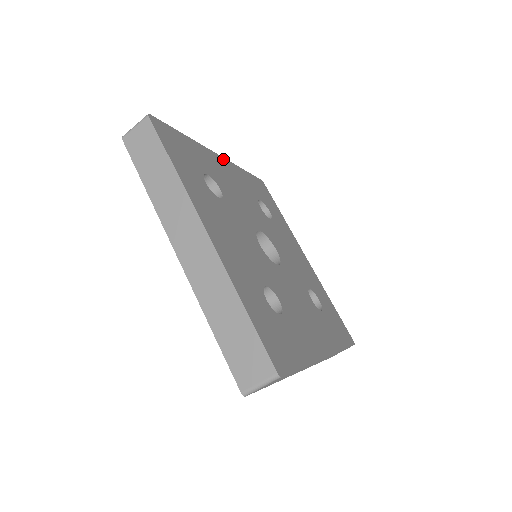
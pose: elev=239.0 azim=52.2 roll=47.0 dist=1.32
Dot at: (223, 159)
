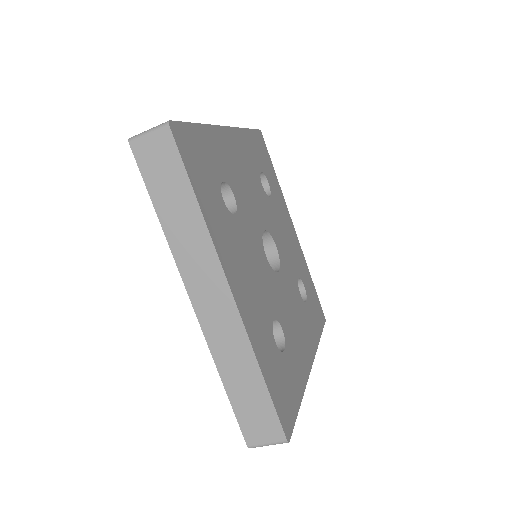
Dot at: (231, 130)
